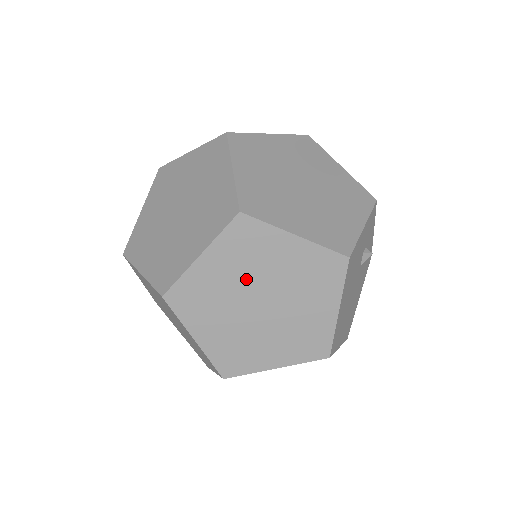
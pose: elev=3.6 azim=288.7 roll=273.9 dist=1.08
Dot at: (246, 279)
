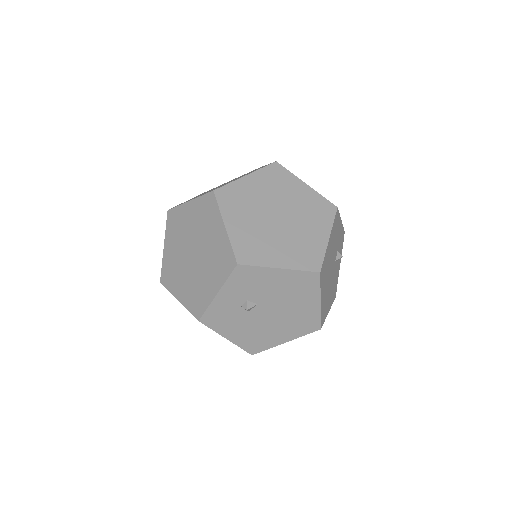
Dot at: (271, 198)
